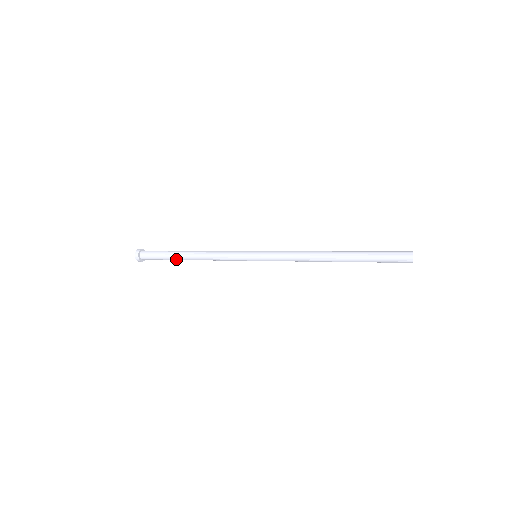
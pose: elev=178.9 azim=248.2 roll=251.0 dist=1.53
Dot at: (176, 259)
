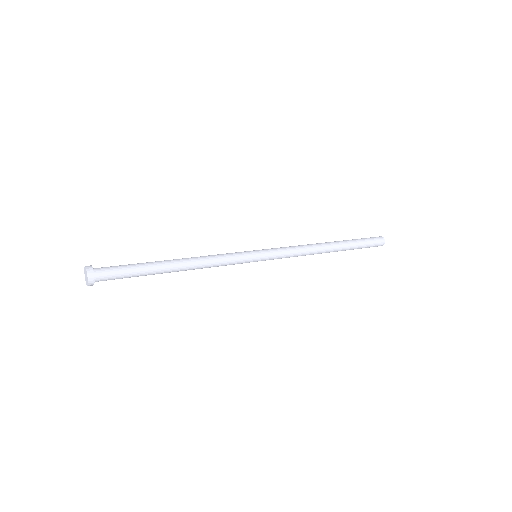
Dot at: (154, 274)
